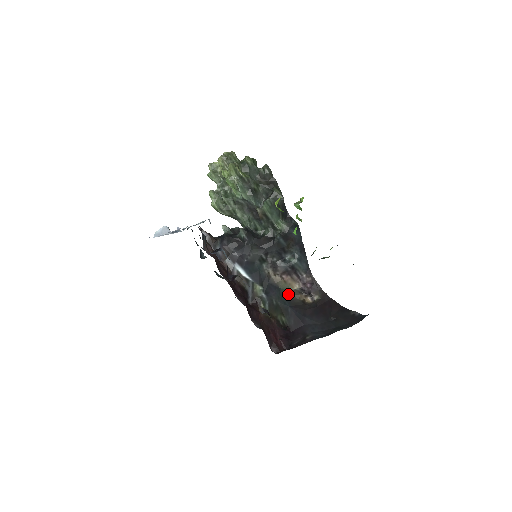
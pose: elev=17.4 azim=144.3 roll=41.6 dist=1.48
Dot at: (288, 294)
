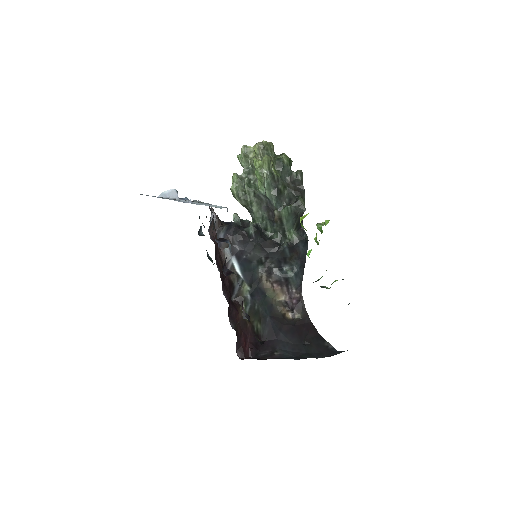
Dot at: (272, 303)
